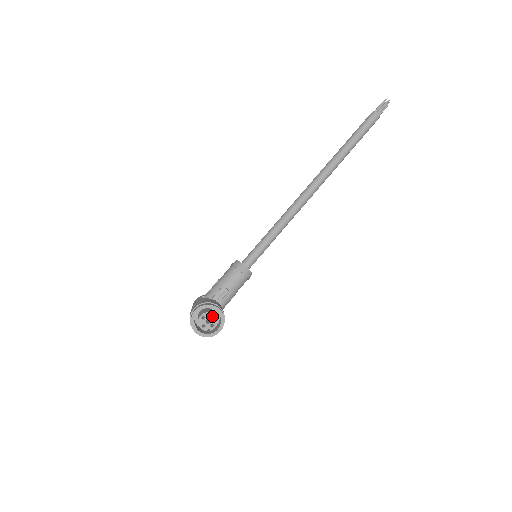
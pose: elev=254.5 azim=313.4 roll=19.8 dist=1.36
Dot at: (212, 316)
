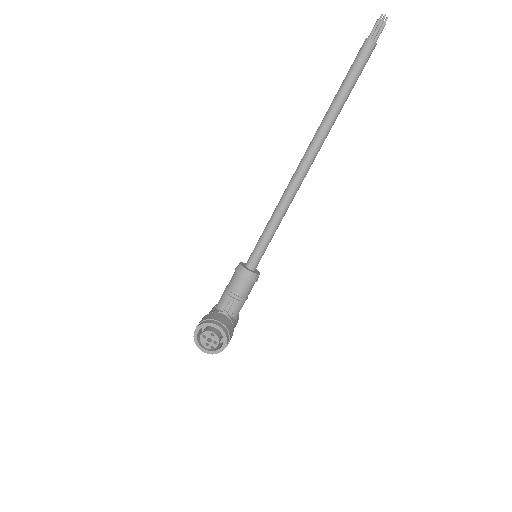
Dot at: (215, 332)
